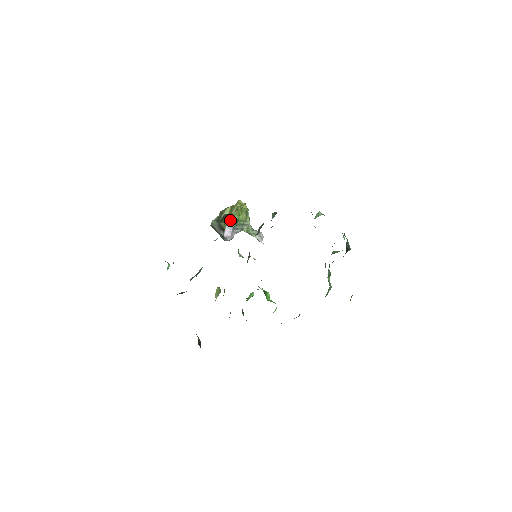
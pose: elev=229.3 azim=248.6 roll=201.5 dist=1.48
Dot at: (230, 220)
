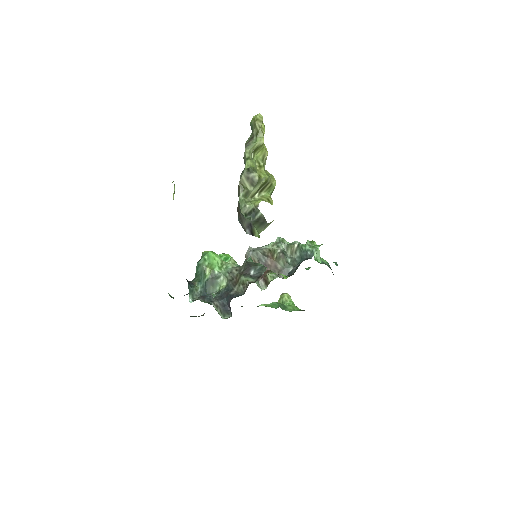
Dot at: occluded
